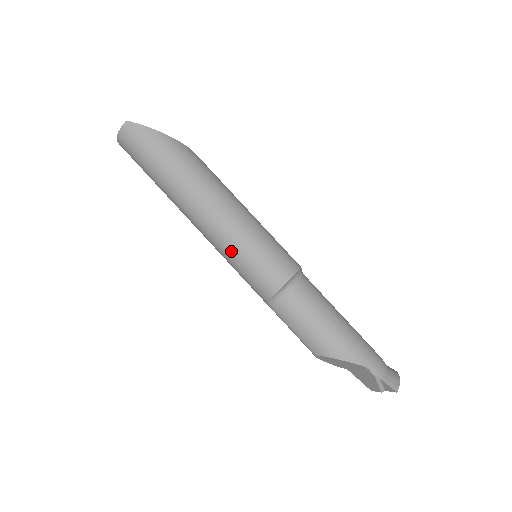
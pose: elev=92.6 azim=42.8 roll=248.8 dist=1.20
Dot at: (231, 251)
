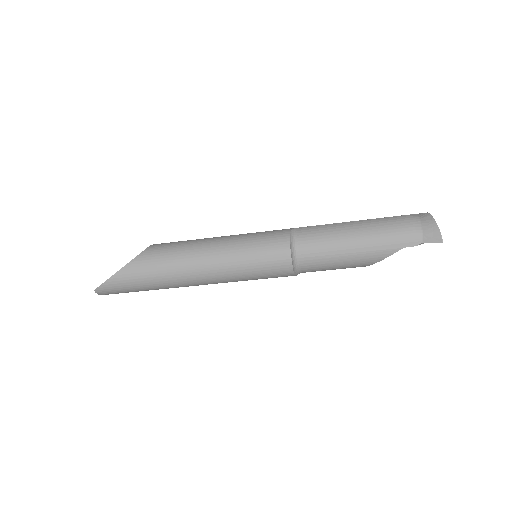
Dot at: occluded
